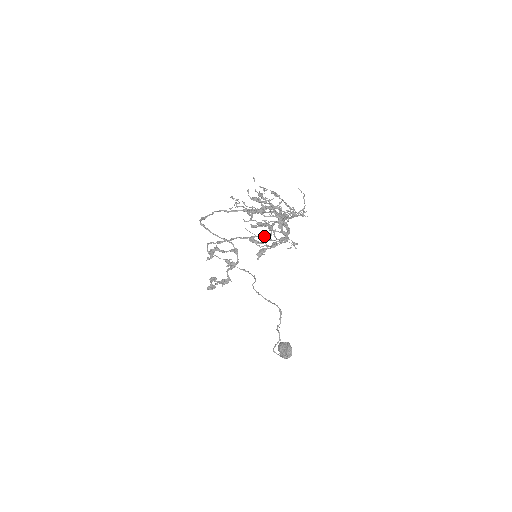
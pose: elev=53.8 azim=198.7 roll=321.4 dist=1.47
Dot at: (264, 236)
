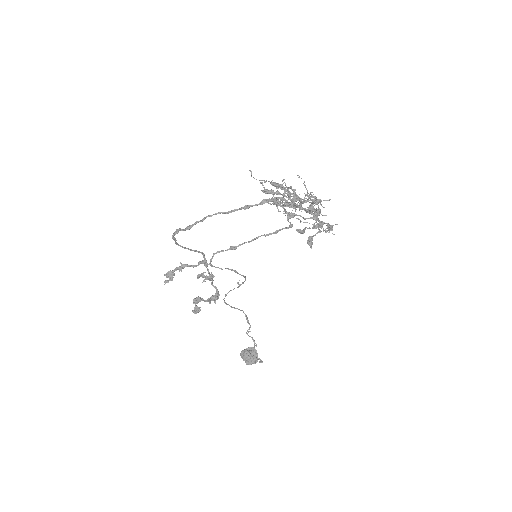
Dot at: (288, 227)
